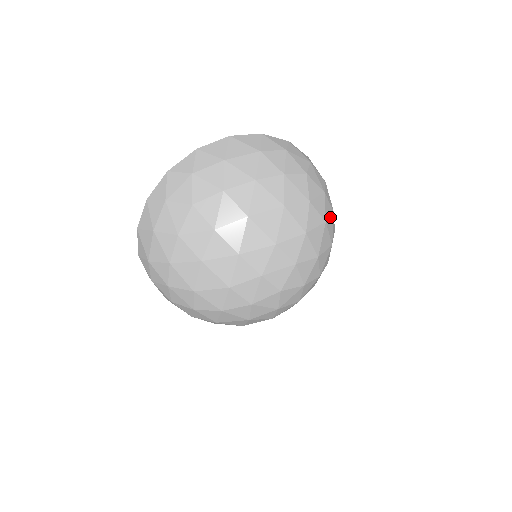
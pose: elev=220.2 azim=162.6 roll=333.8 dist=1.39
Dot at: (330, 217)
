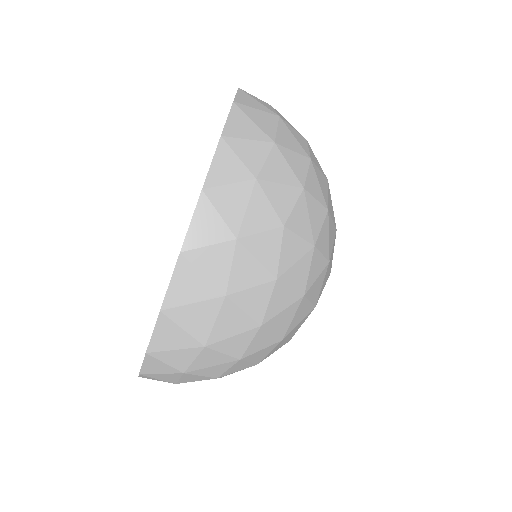
Dot at: occluded
